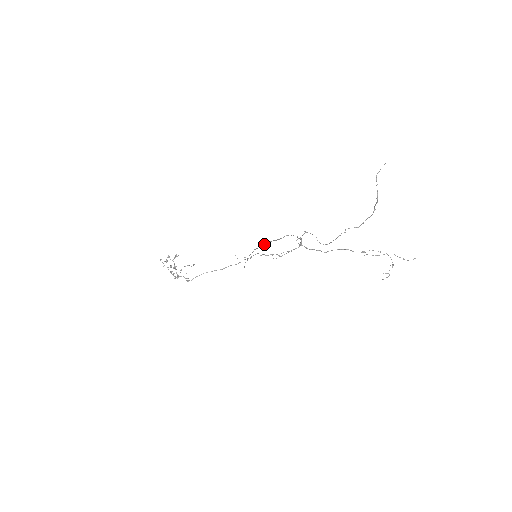
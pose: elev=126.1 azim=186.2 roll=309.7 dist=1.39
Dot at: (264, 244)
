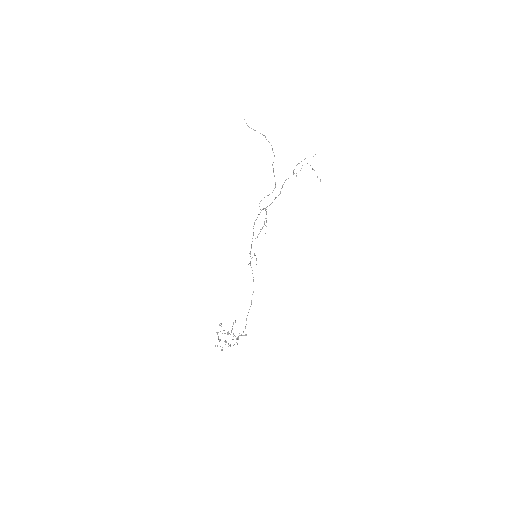
Dot at: (250, 254)
